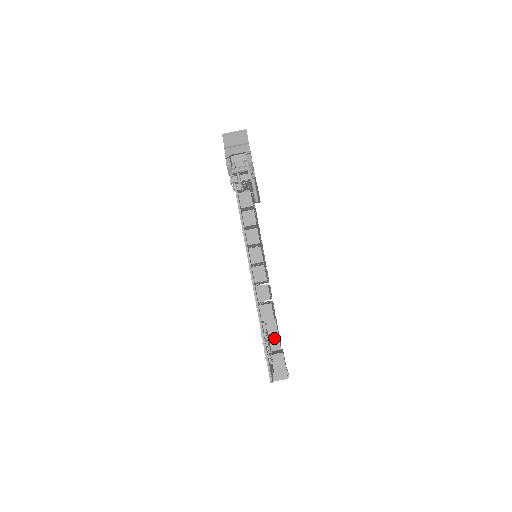
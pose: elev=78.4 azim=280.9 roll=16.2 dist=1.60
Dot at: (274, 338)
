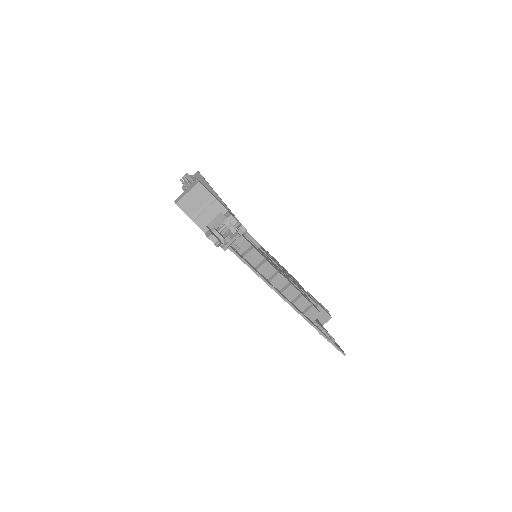
Dot at: occluded
